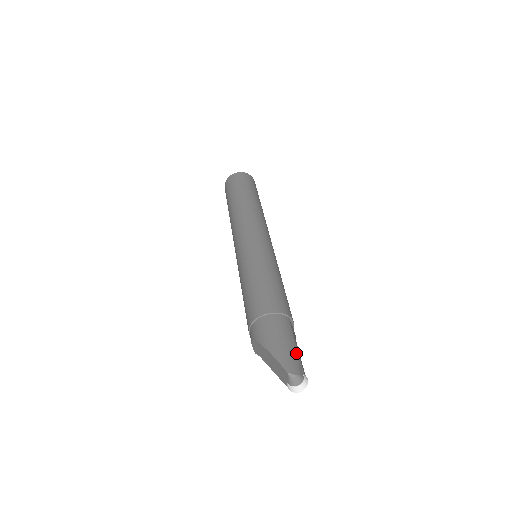
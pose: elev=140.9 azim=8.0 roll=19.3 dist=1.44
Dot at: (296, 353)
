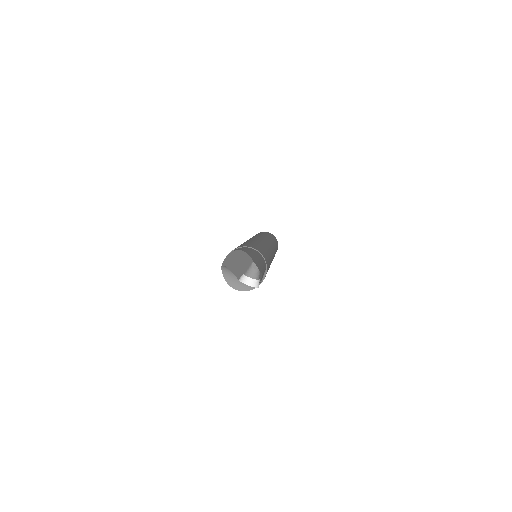
Dot at: (262, 271)
